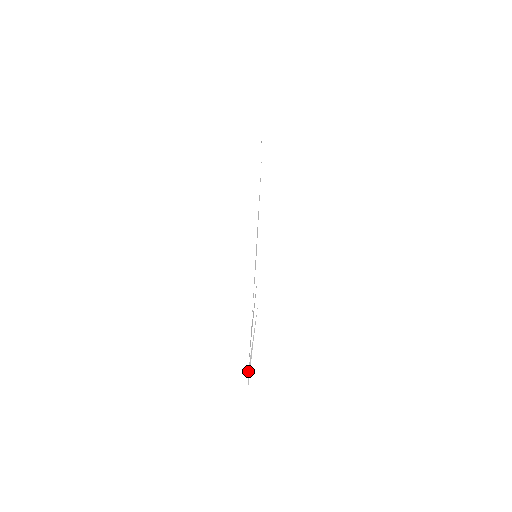
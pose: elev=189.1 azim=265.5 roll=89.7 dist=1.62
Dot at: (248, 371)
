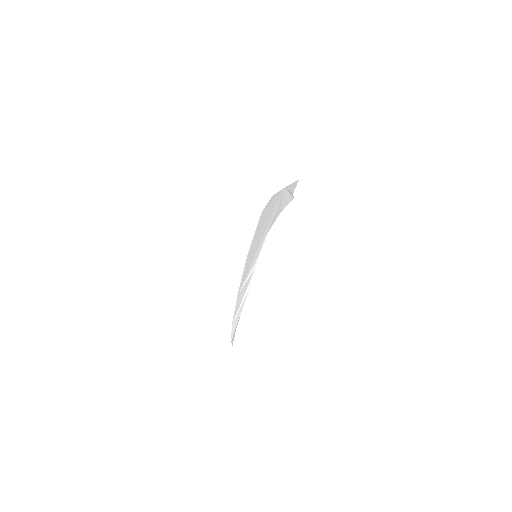
Dot at: (232, 326)
